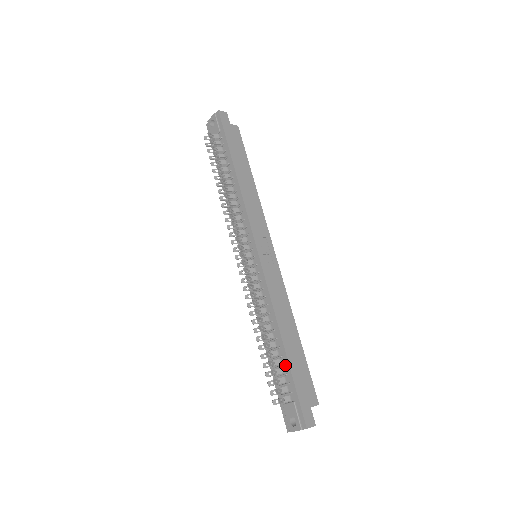
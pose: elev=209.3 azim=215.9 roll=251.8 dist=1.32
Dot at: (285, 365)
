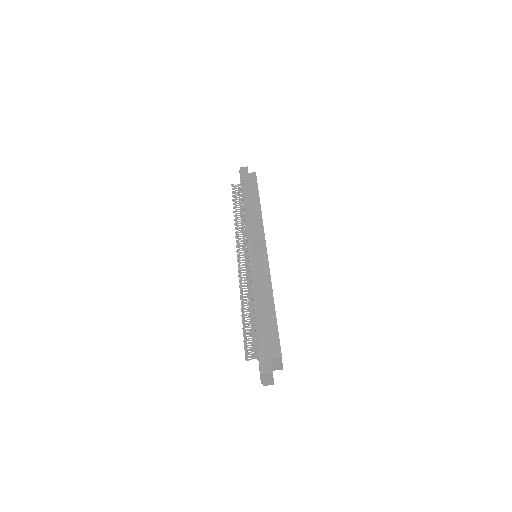
Dot at: (256, 328)
